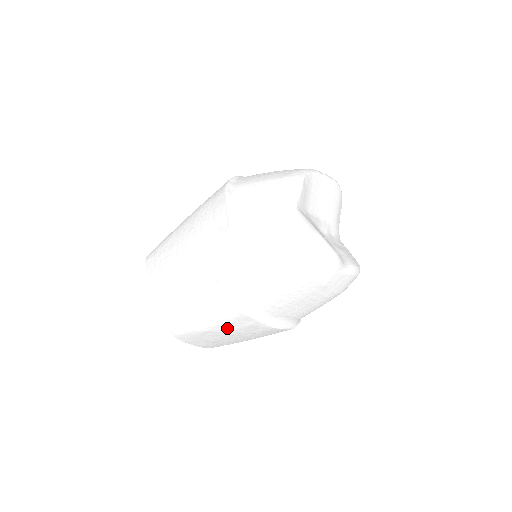
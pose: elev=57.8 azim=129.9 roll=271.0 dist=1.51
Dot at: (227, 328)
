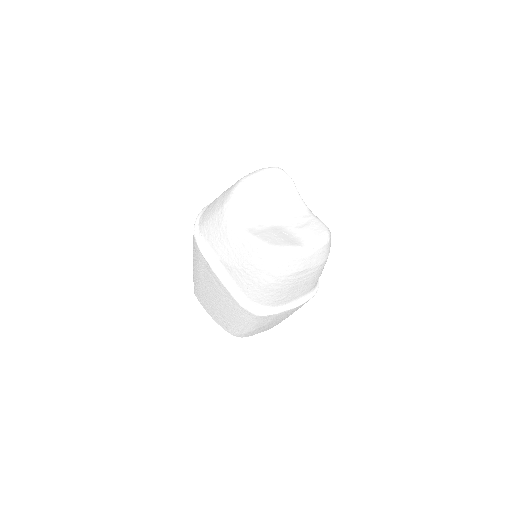
Dot at: (264, 323)
